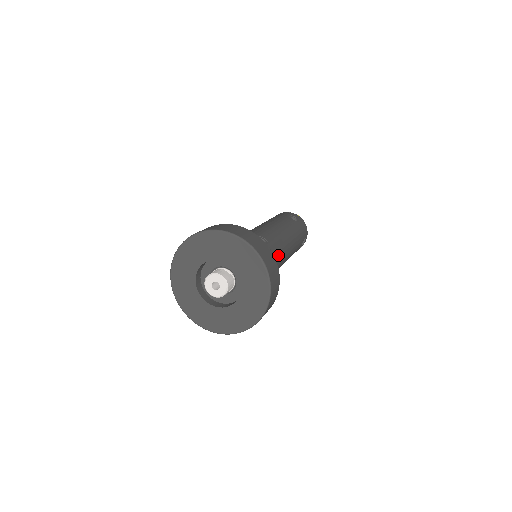
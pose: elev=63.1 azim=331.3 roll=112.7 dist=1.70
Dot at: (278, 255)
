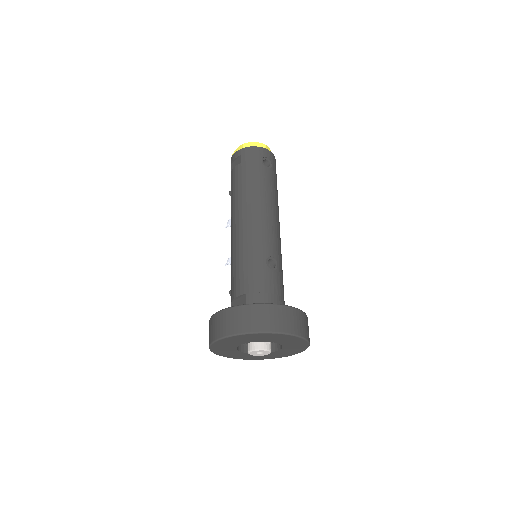
Dot at: (281, 258)
